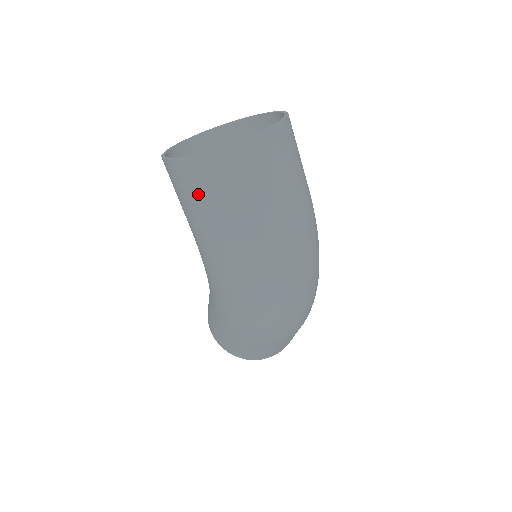
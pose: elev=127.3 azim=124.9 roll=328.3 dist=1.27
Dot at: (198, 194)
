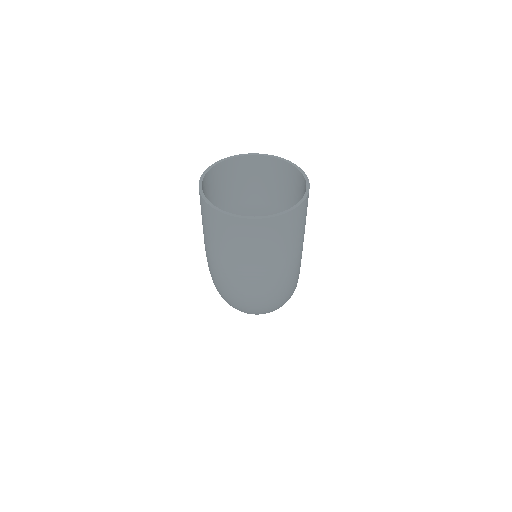
Dot at: (203, 219)
